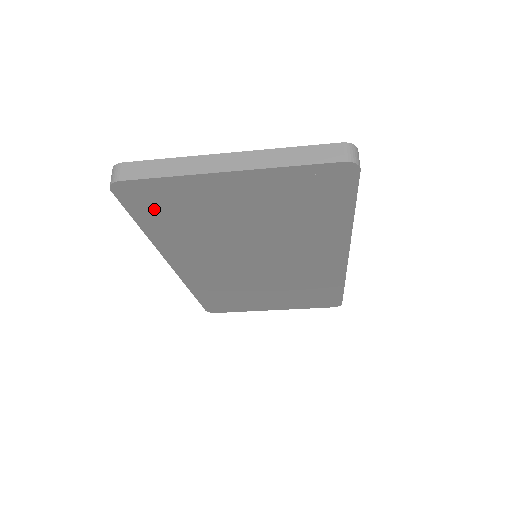
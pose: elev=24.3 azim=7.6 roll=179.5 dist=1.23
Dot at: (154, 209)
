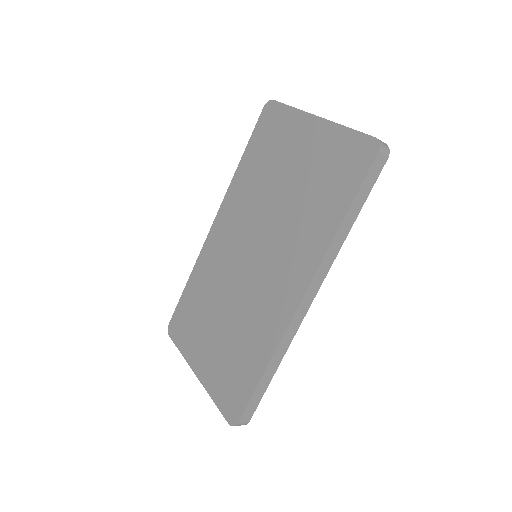
Dot at: (263, 137)
